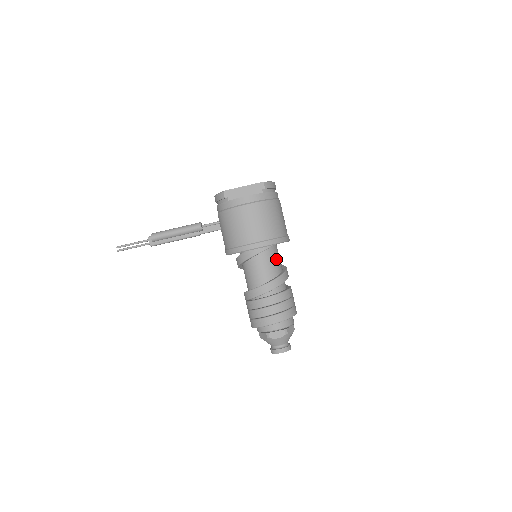
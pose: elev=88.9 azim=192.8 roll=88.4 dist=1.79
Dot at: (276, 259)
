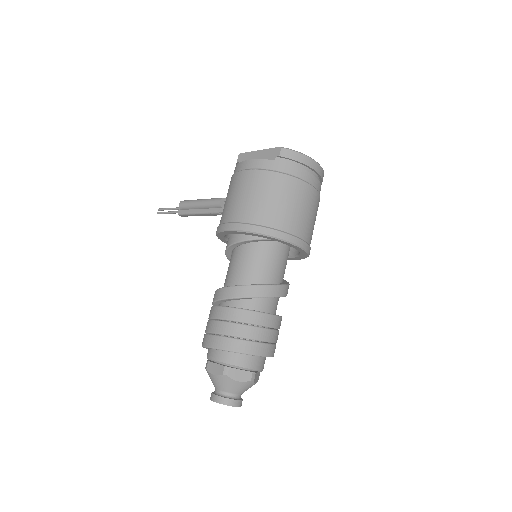
Dot at: (264, 263)
